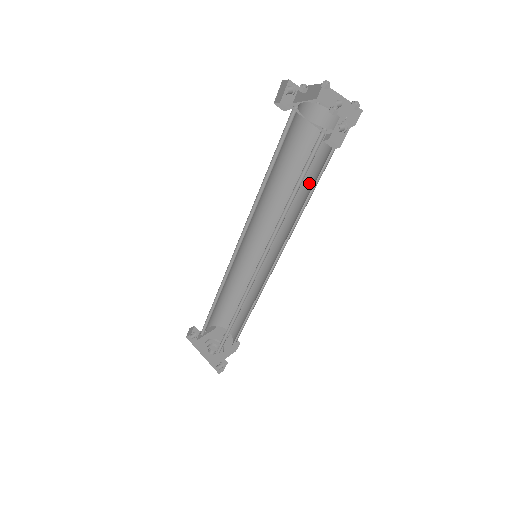
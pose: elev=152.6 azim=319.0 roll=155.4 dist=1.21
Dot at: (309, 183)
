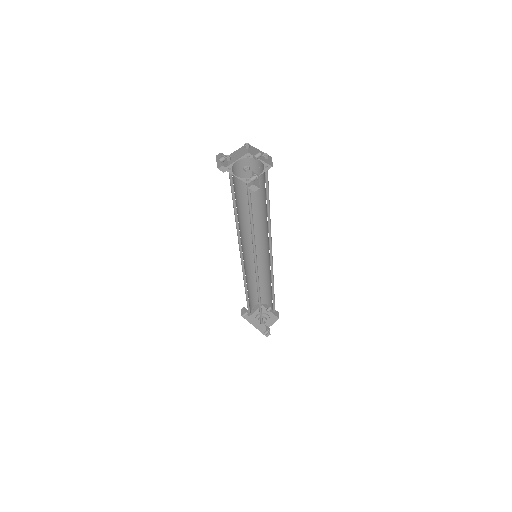
Dot at: (266, 204)
